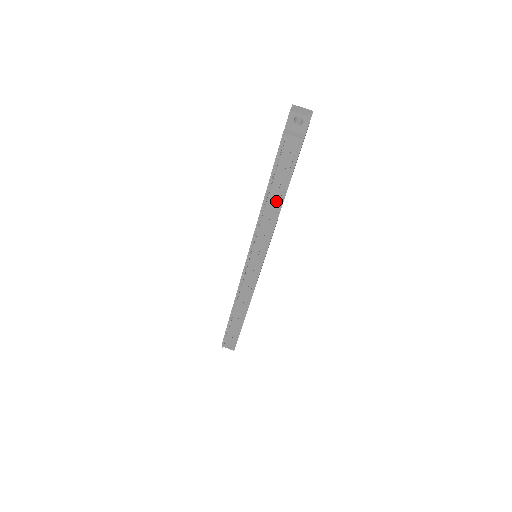
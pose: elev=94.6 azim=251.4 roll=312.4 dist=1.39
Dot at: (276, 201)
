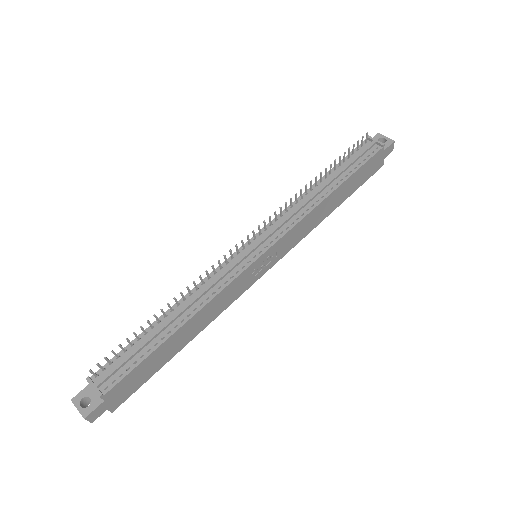
Dot at: (328, 187)
